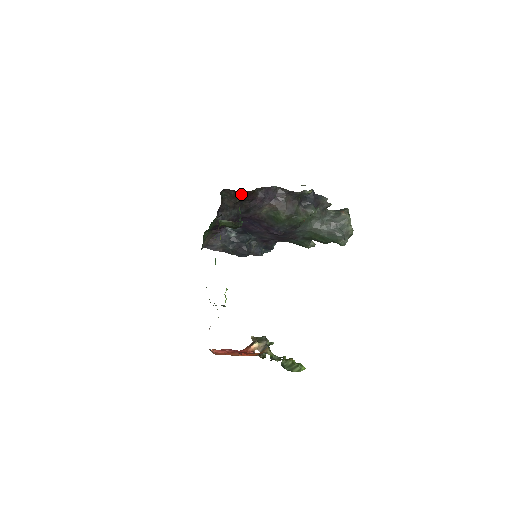
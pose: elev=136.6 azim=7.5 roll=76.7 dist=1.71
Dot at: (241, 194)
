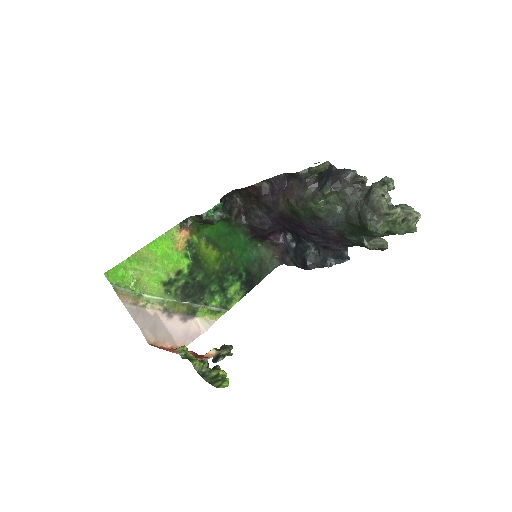
Dot at: (248, 191)
